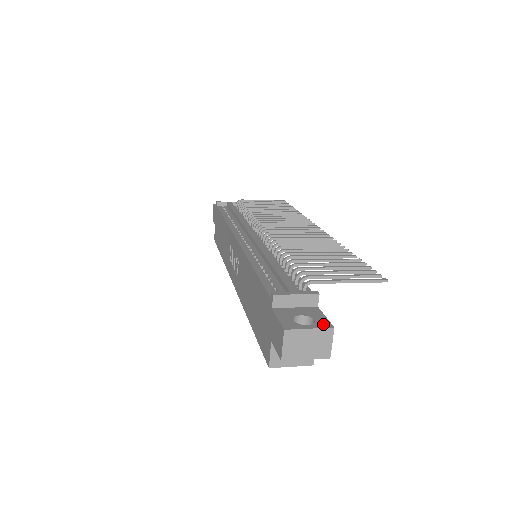
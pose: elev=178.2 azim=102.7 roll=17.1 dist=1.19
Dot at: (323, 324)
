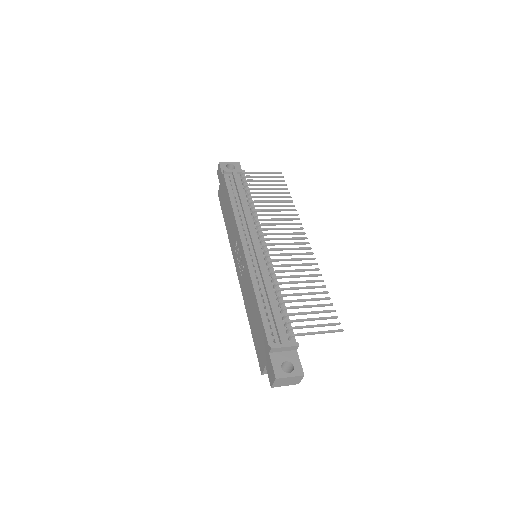
Dot at: (298, 372)
